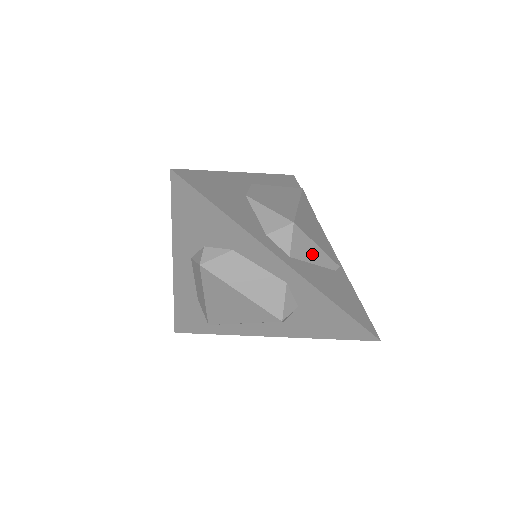
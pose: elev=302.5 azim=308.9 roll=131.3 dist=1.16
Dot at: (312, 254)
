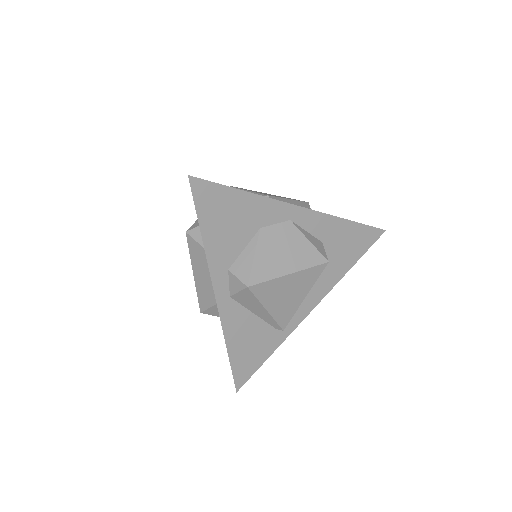
Dot at: (256, 309)
